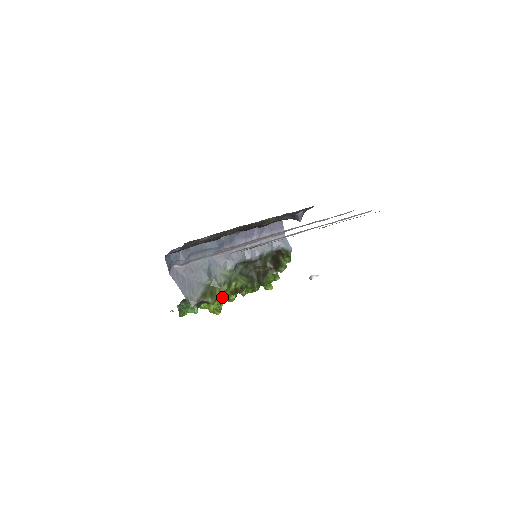
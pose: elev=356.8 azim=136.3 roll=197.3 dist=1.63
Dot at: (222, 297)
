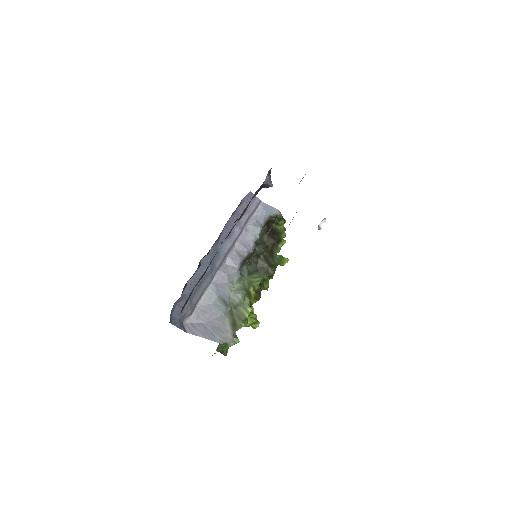
Dot at: occluded
